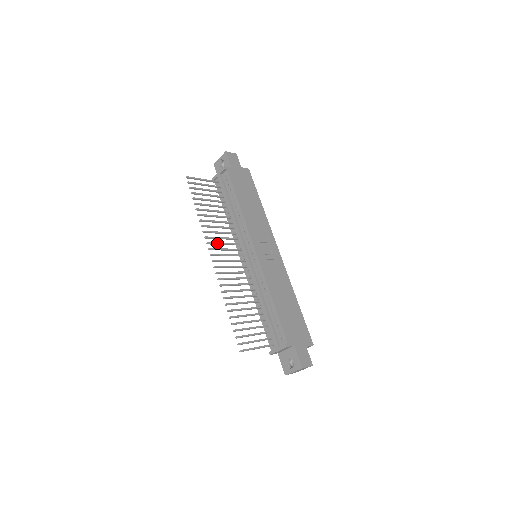
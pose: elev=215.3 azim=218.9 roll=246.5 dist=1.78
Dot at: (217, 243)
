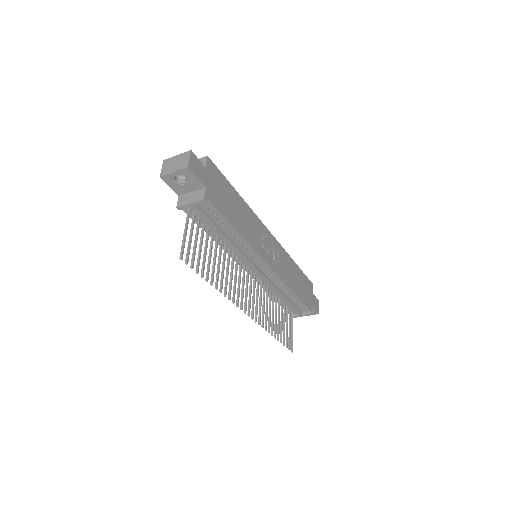
Dot at: (239, 292)
